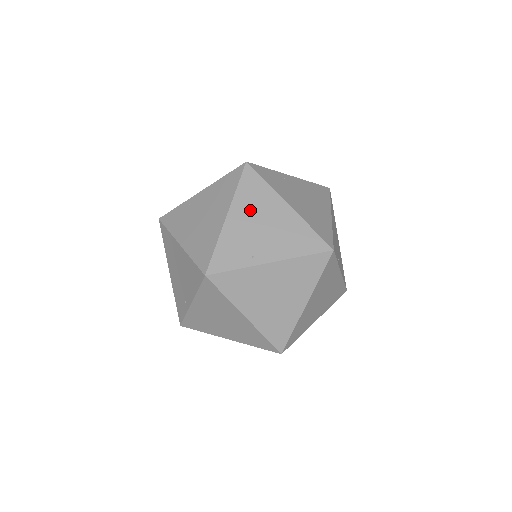
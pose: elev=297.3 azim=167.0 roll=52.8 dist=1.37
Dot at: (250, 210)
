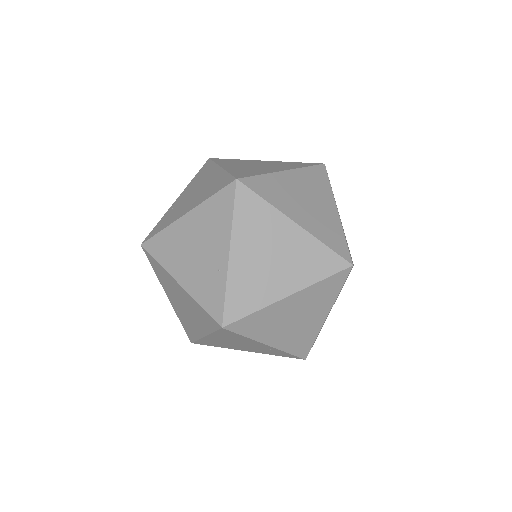
Dot at: (238, 164)
